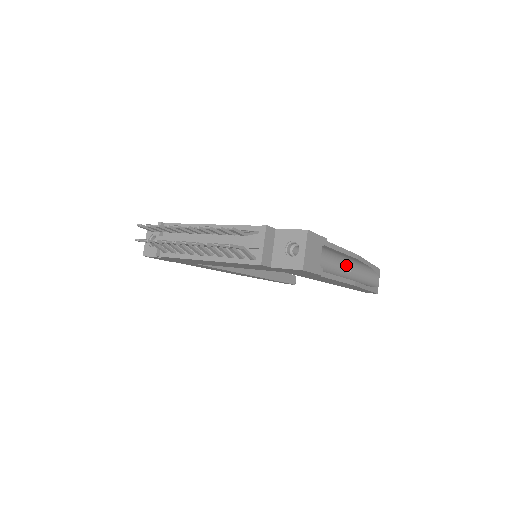
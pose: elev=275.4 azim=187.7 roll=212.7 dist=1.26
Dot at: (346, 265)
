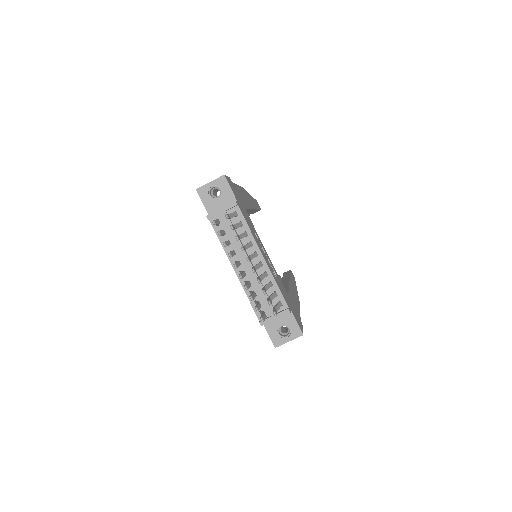
Dot at: occluded
